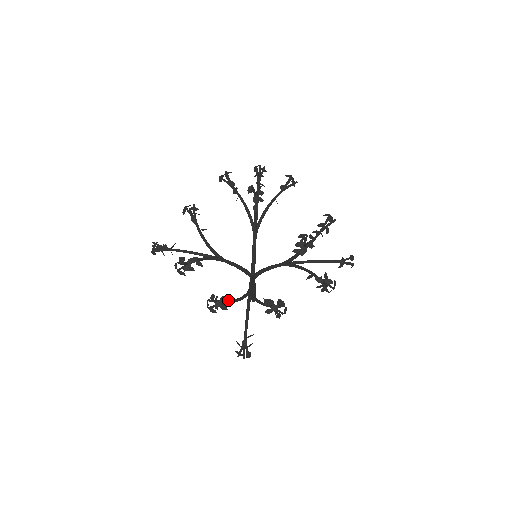
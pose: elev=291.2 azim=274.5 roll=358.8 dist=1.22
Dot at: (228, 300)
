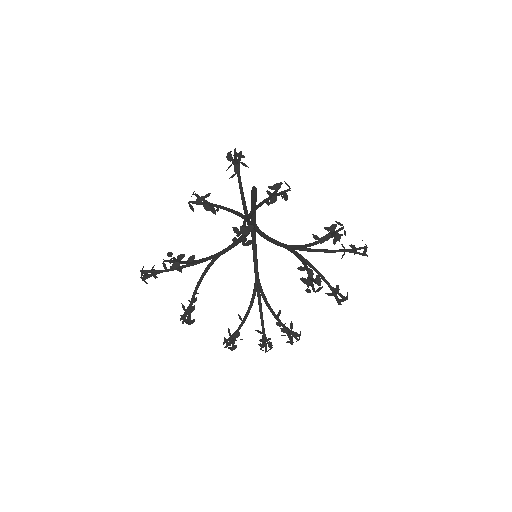
Dot at: (240, 319)
